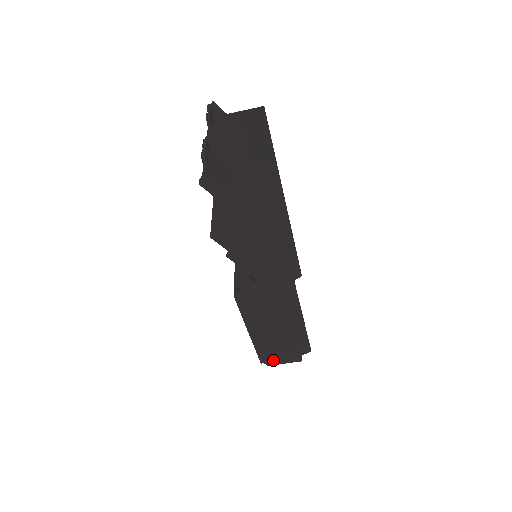
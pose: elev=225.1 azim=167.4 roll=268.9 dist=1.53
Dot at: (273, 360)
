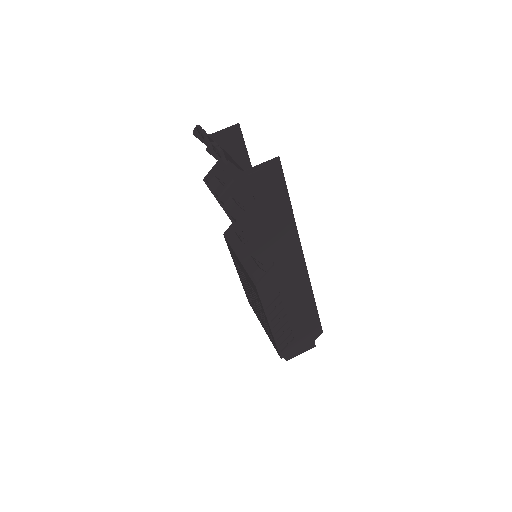
Dot at: (291, 352)
